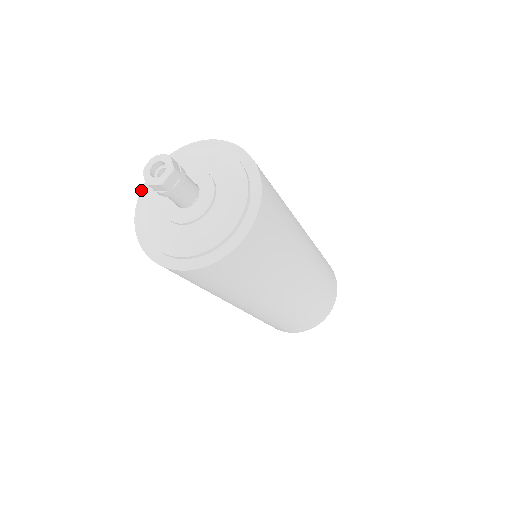
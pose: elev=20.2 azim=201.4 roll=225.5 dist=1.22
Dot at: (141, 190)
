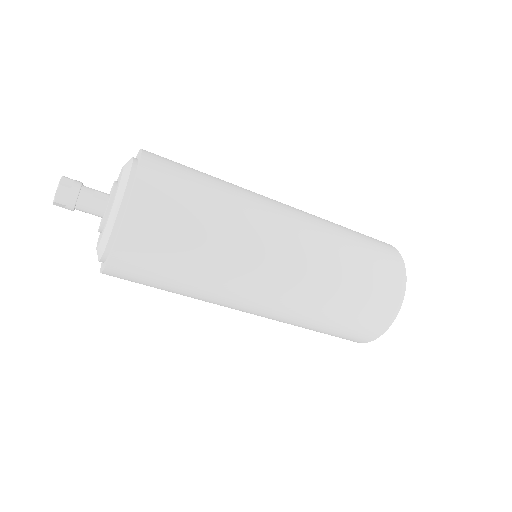
Dot at: (101, 263)
